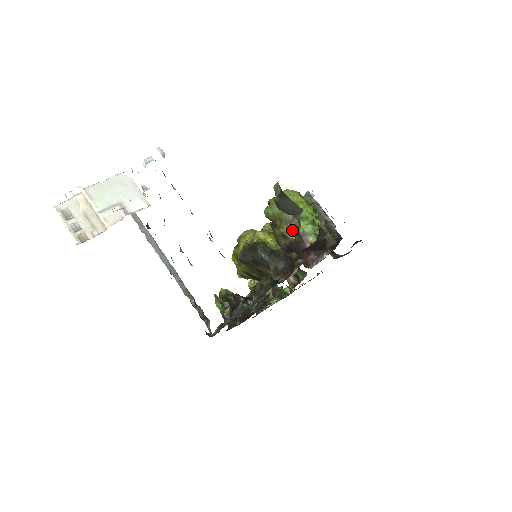
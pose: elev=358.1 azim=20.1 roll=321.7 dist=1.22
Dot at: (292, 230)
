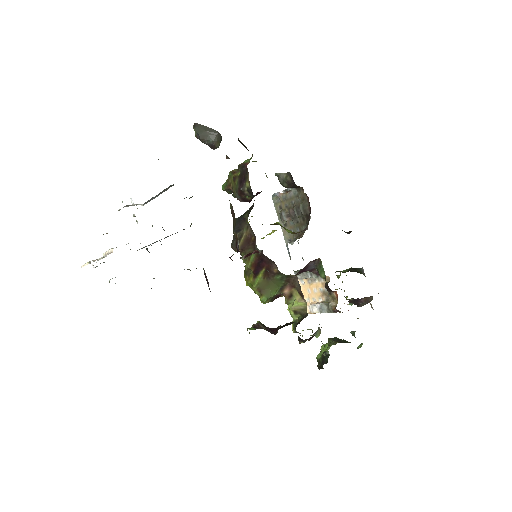
Dot at: (238, 173)
